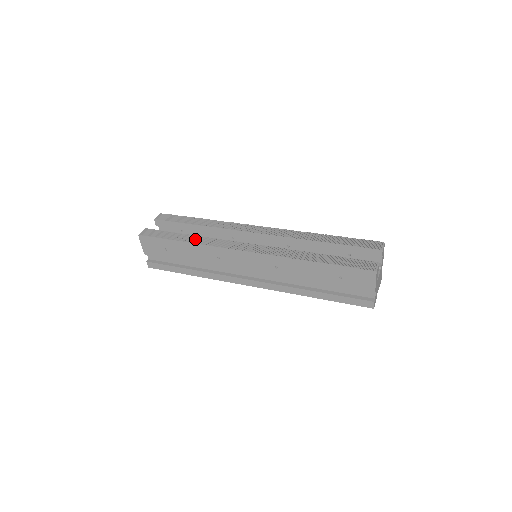
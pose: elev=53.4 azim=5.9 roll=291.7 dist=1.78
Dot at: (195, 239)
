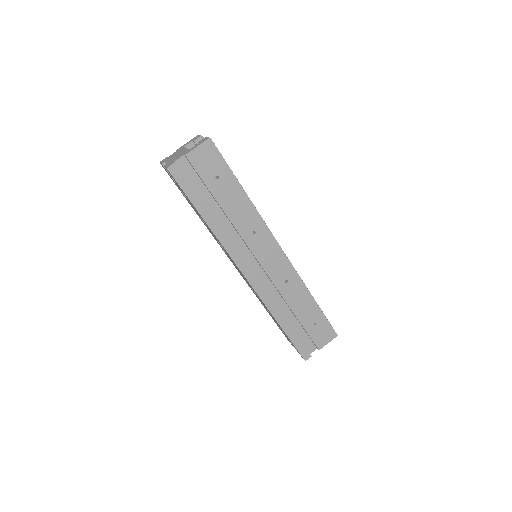
Dot at: occluded
